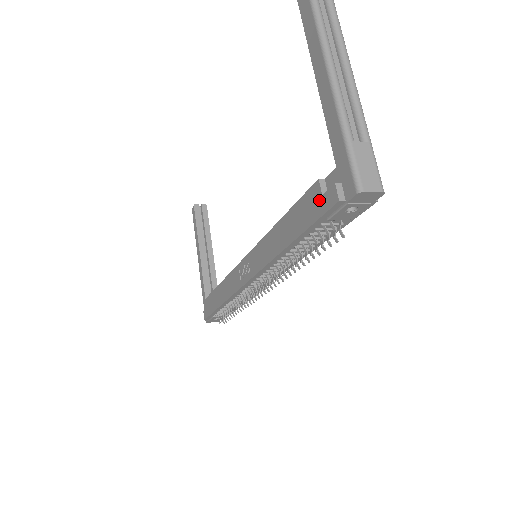
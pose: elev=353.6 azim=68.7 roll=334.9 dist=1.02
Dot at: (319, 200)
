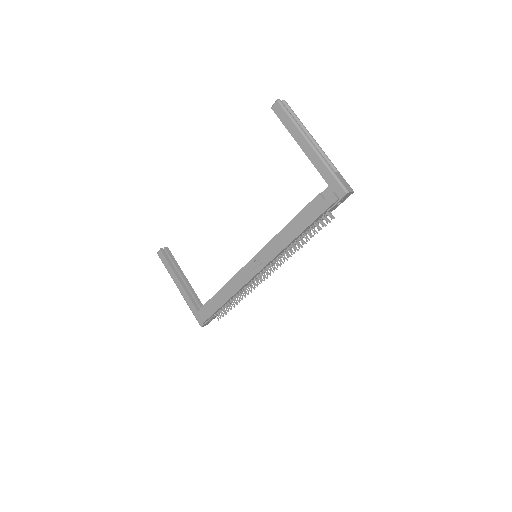
Dot at: (322, 203)
